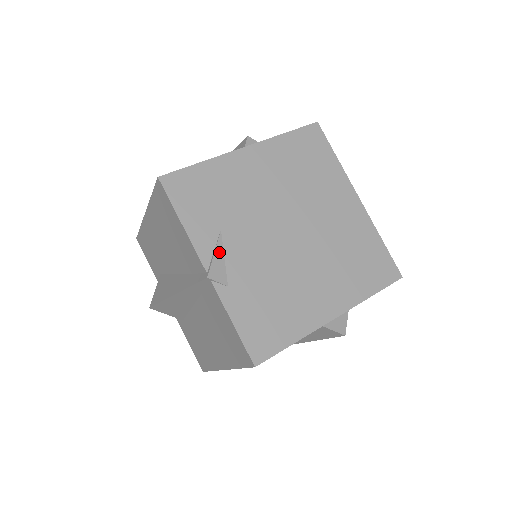
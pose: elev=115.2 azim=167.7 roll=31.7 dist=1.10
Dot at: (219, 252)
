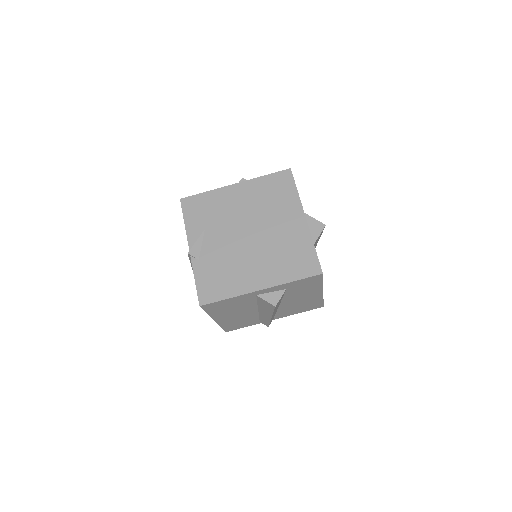
Dot at: (200, 241)
